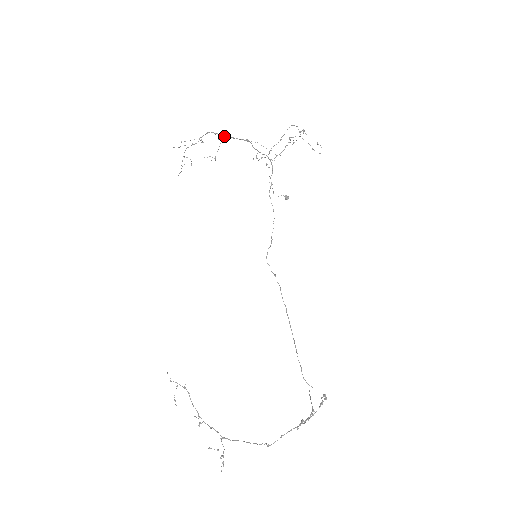
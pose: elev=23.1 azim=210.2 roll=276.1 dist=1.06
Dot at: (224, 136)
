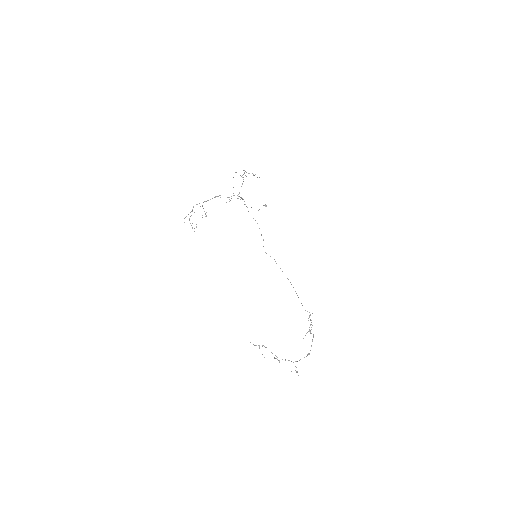
Dot at: occluded
